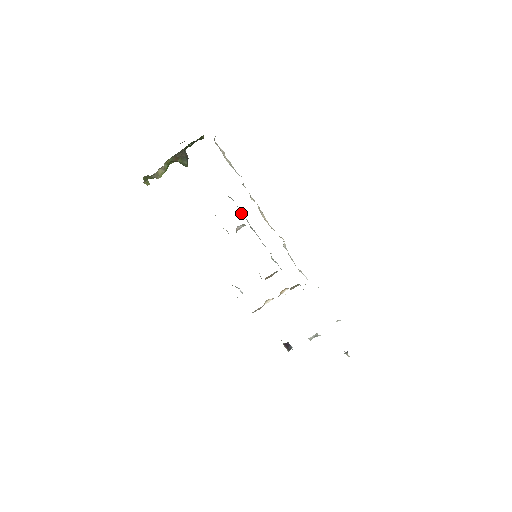
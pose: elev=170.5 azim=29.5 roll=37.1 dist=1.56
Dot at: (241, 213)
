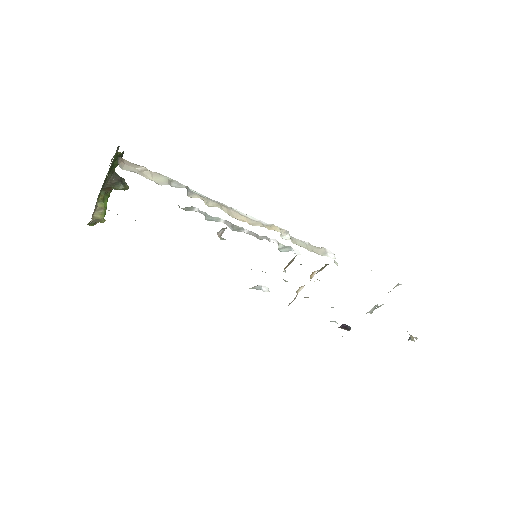
Dot at: (214, 217)
